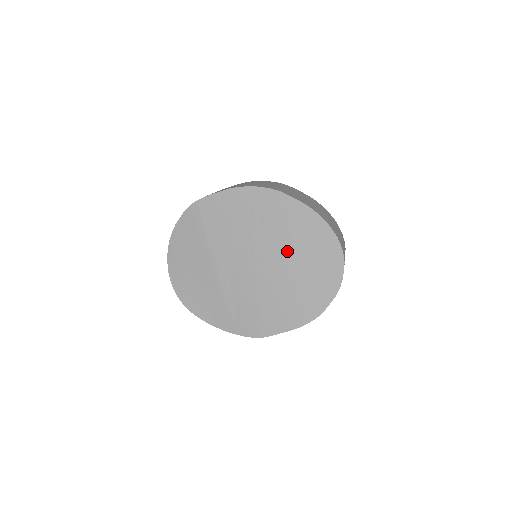
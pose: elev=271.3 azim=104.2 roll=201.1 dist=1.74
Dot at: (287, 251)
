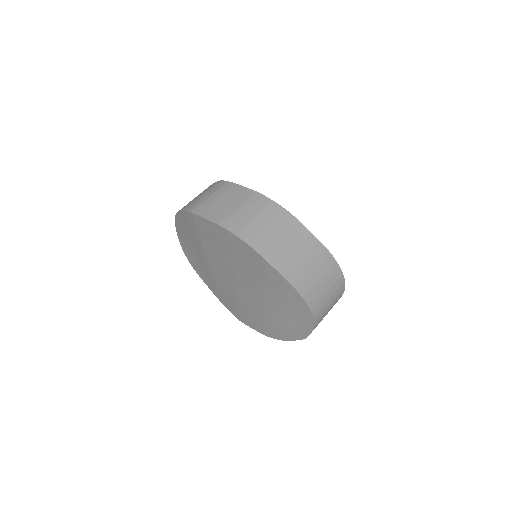
Dot at: (263, 294)
